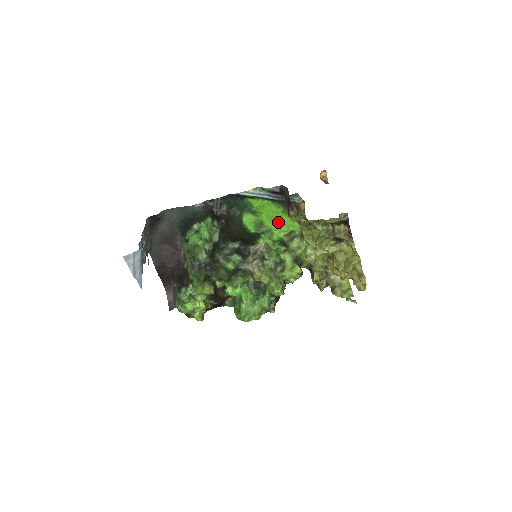
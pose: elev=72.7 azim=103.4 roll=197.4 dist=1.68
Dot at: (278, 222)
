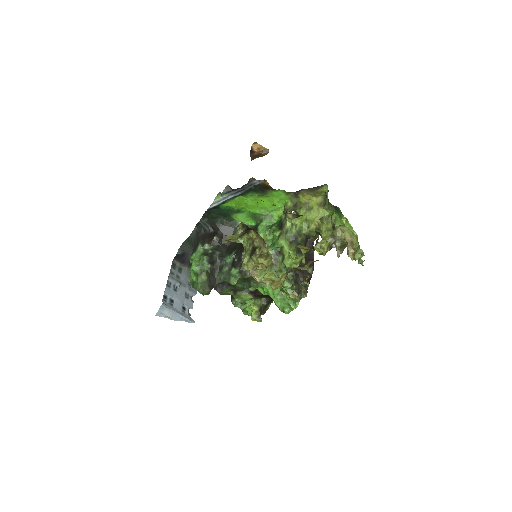
Dot at: (266, 205)
